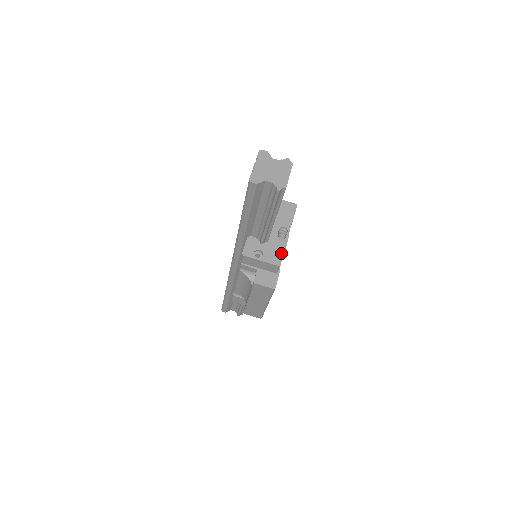
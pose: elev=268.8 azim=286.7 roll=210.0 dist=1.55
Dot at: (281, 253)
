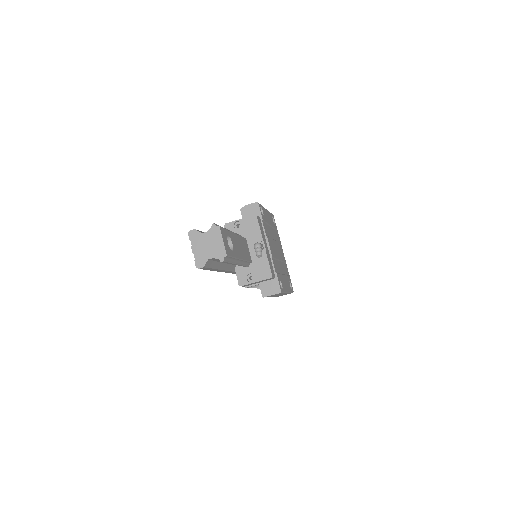
Dot at: (267, 265)
